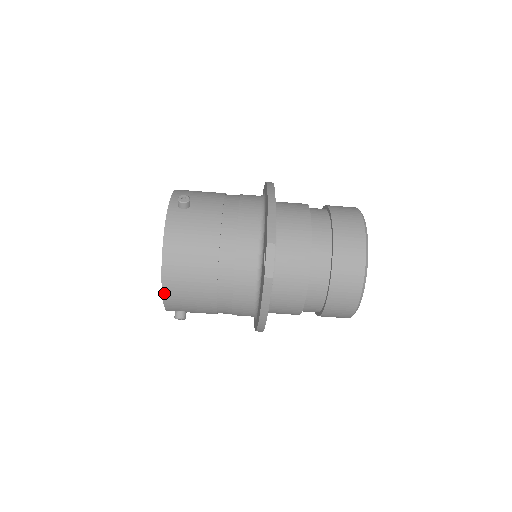
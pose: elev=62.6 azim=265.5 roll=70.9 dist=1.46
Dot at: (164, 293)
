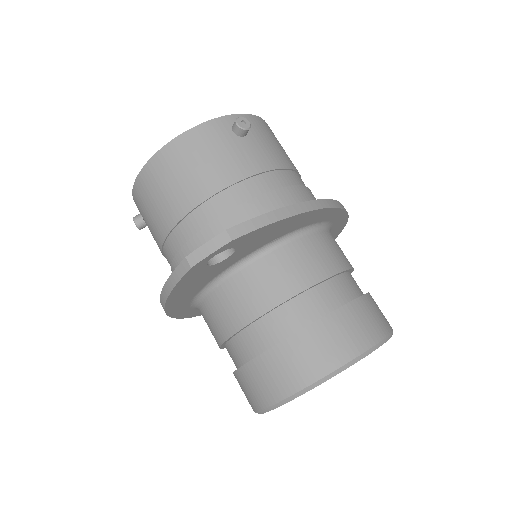
Dot at: (137, 182)
